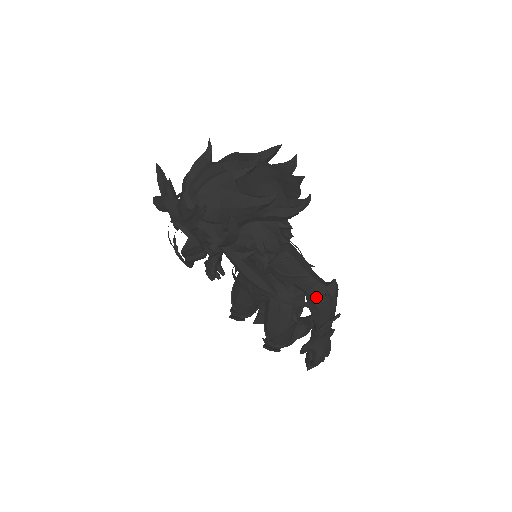
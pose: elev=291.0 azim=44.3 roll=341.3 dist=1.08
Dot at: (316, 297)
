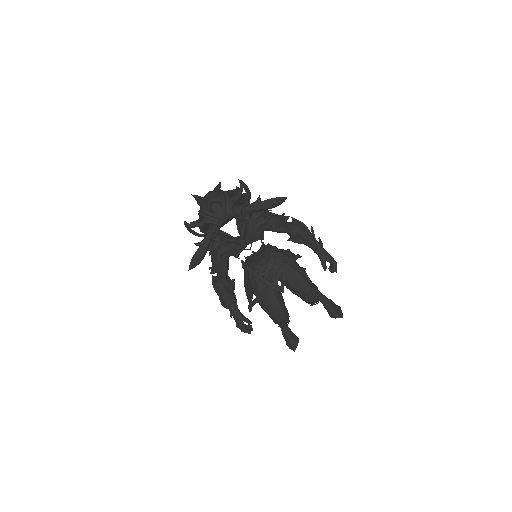
Dot at: (296, 227)
